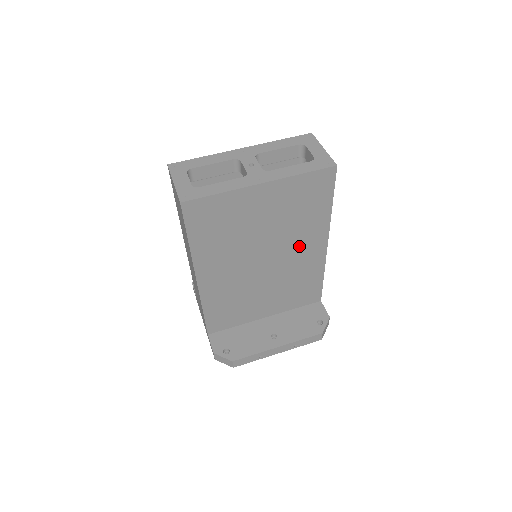
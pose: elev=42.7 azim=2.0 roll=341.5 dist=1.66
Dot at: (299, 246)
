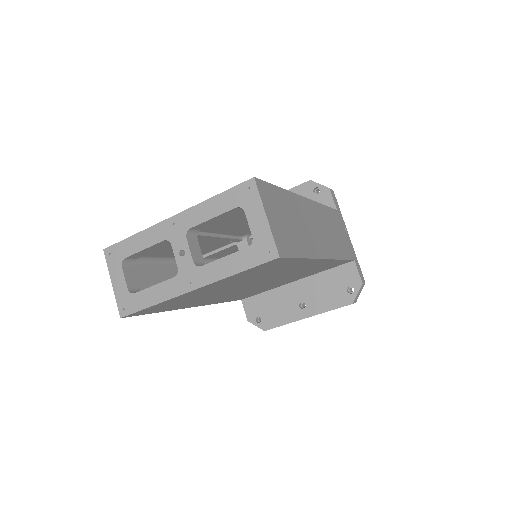
Dot at: (288, 271)
